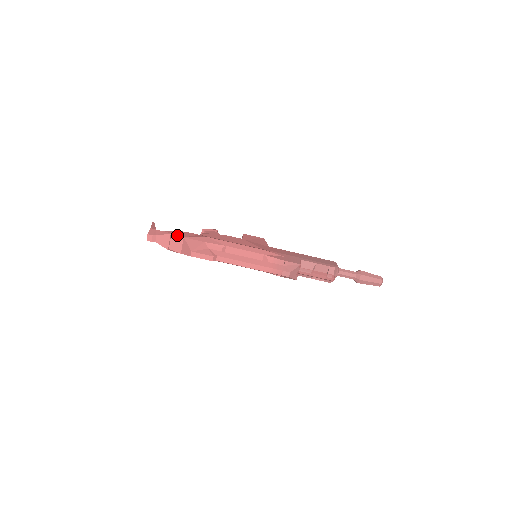
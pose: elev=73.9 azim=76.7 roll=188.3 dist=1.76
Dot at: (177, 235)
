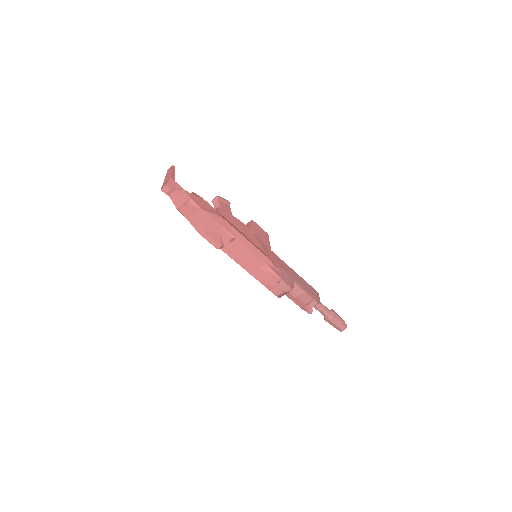
Dot at: (196, 203)
